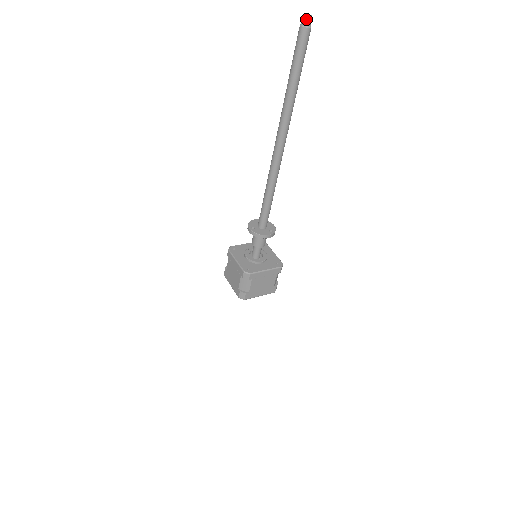
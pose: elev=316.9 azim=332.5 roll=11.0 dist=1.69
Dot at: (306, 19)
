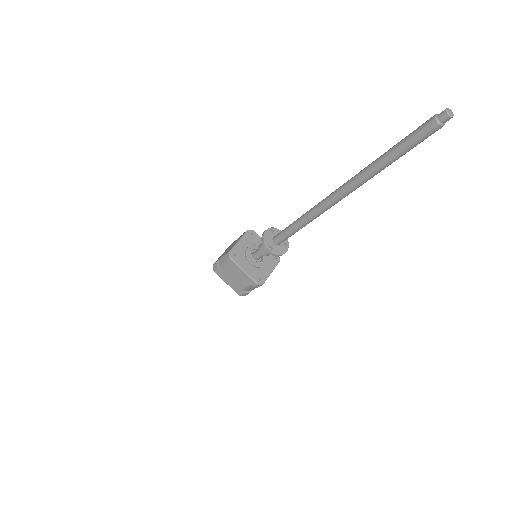
Dot at: (448, 119)
